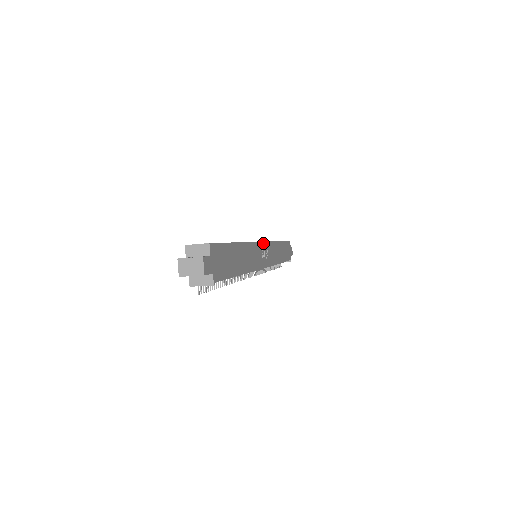
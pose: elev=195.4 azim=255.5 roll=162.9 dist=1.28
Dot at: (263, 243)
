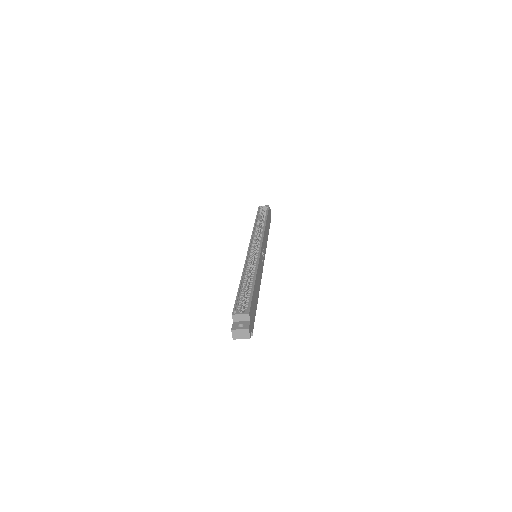
Dot at: (261, 248)
